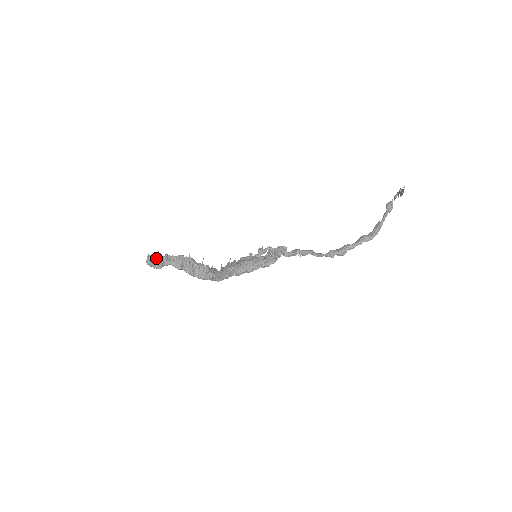
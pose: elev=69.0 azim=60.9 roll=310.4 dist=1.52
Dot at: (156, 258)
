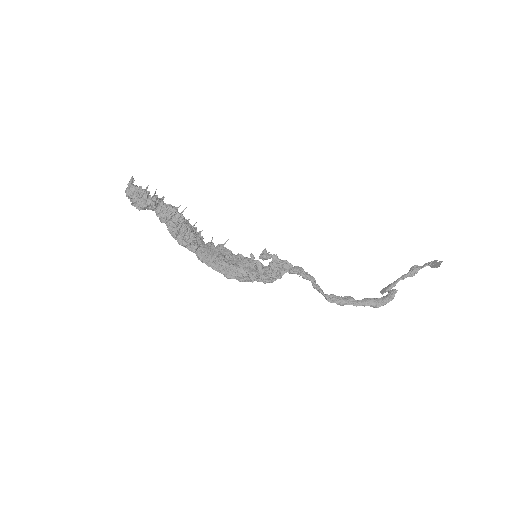
Dot at: (141, 197)
